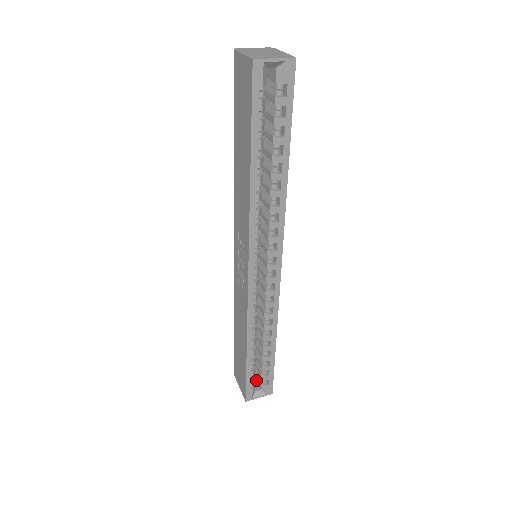
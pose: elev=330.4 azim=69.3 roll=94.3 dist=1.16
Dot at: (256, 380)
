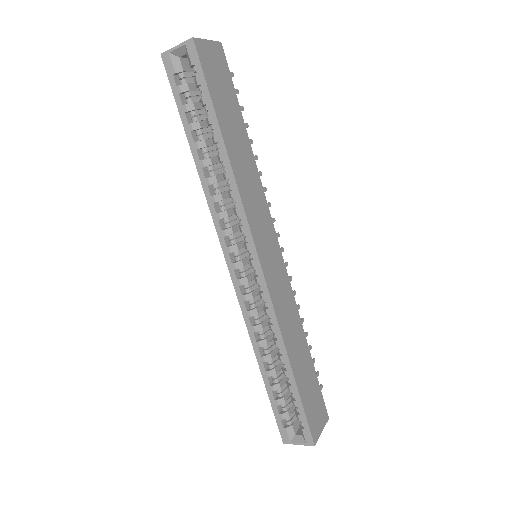
Dot at: occluded
